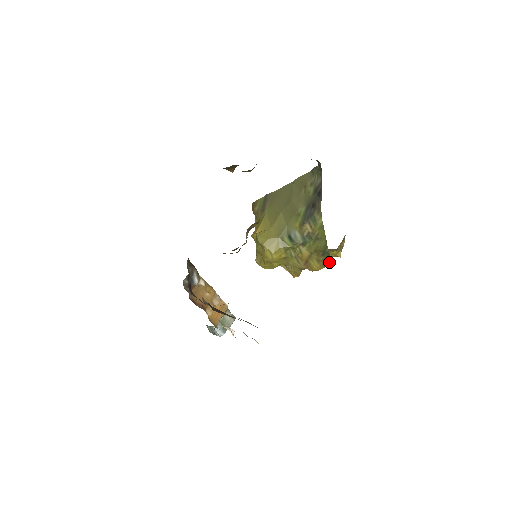
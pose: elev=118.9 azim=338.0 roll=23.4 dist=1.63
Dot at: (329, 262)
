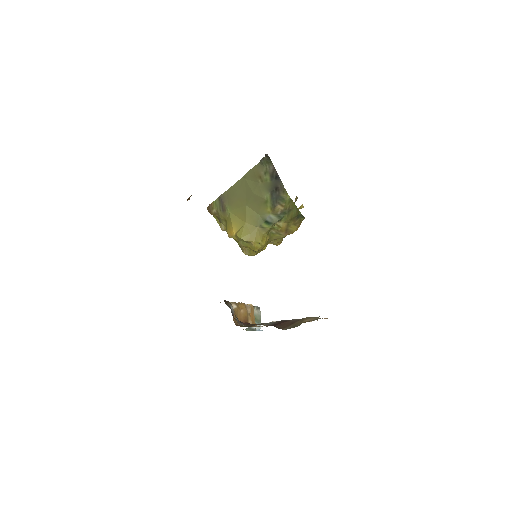
Dot at: occluded
